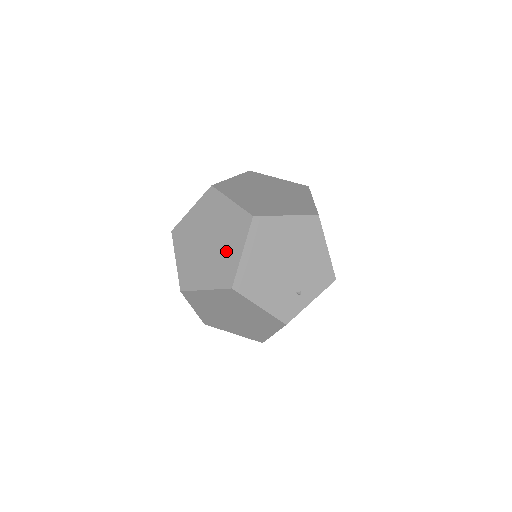
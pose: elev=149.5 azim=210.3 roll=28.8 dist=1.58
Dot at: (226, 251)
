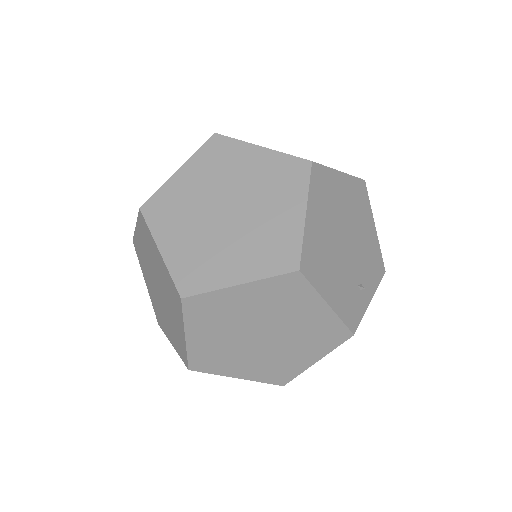
Dot at: (271, 217)
